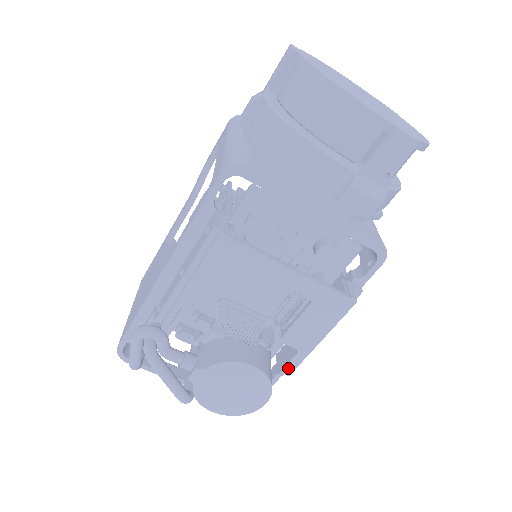
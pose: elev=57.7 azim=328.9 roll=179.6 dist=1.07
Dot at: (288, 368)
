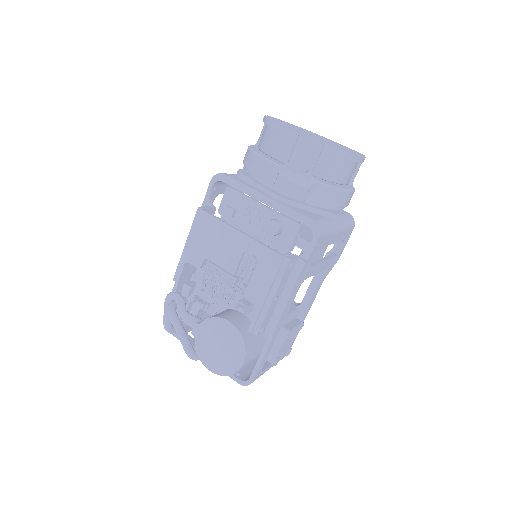
Dot at: (253, 325)
